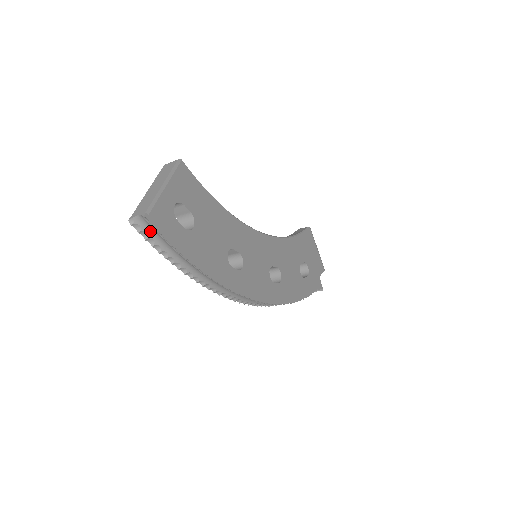
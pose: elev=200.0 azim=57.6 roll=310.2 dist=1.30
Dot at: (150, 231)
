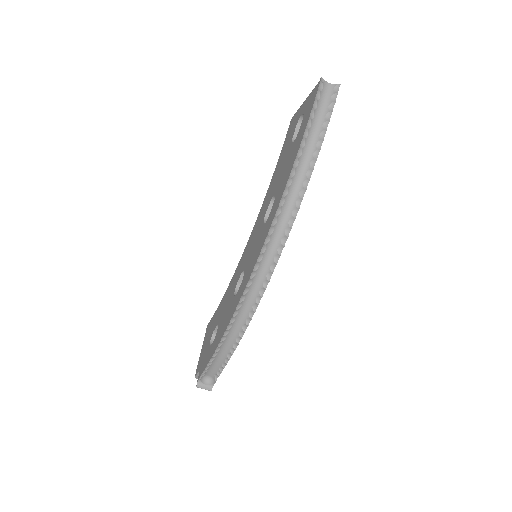
Dot at: (322, 100)
